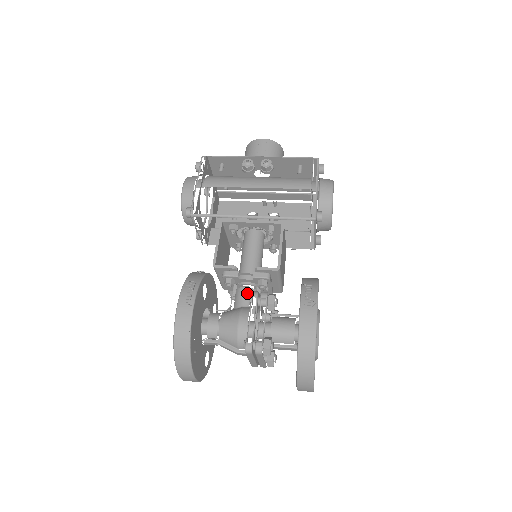
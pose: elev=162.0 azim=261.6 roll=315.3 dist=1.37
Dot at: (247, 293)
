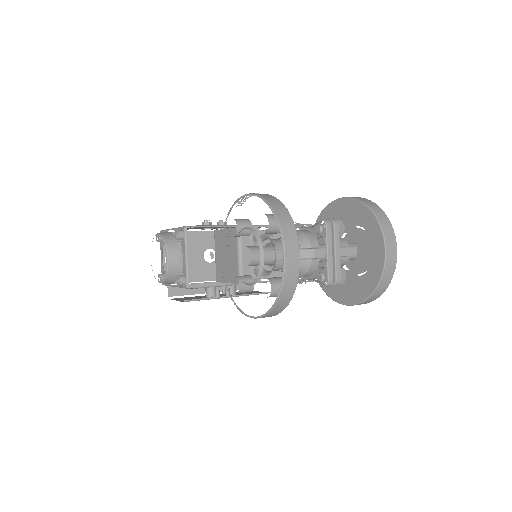
Dot at: occluded
